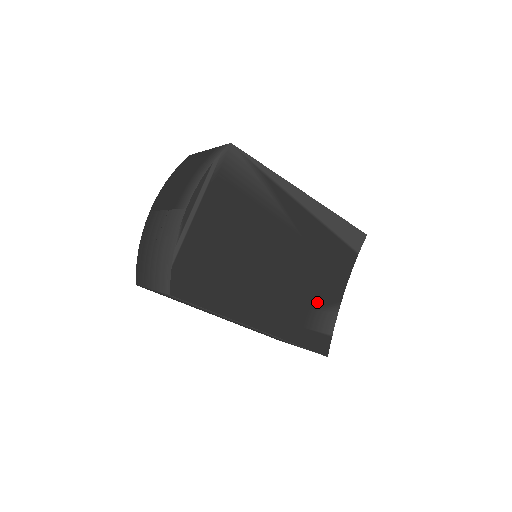
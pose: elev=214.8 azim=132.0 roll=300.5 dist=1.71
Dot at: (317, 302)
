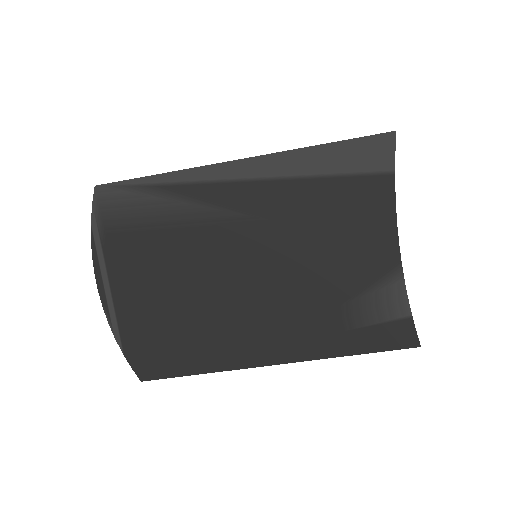
Dot at: (351, 286)
